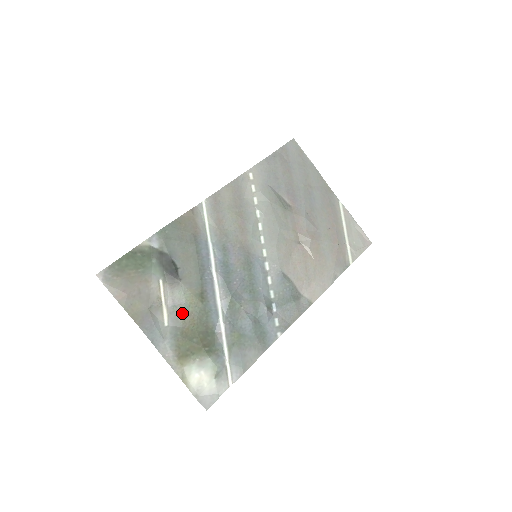
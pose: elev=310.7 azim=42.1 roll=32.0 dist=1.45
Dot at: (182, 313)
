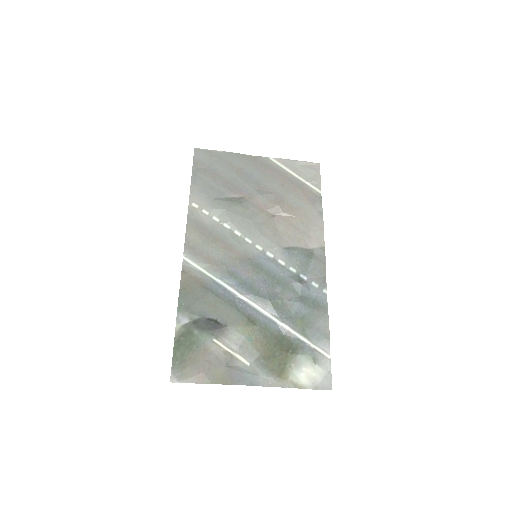
Dot at: (250, 346)
